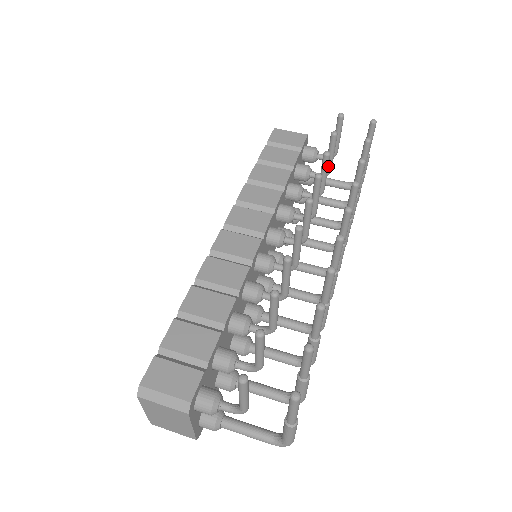
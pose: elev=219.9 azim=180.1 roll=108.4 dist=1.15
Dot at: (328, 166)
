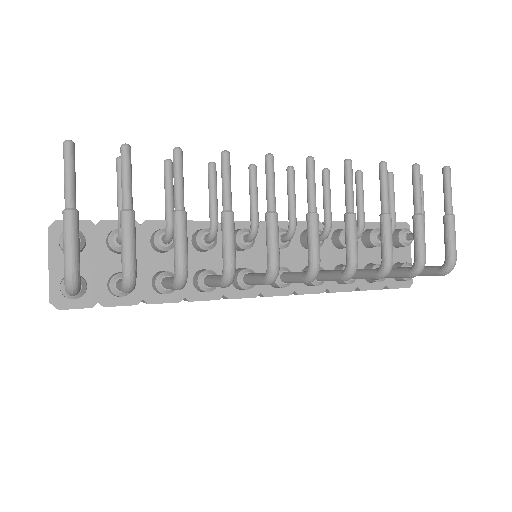
Dot at: occluded
